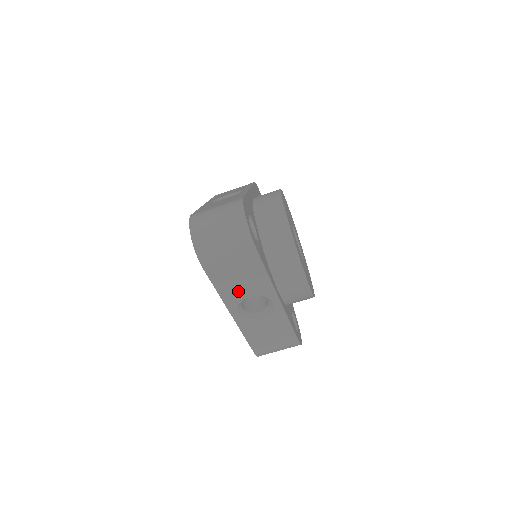
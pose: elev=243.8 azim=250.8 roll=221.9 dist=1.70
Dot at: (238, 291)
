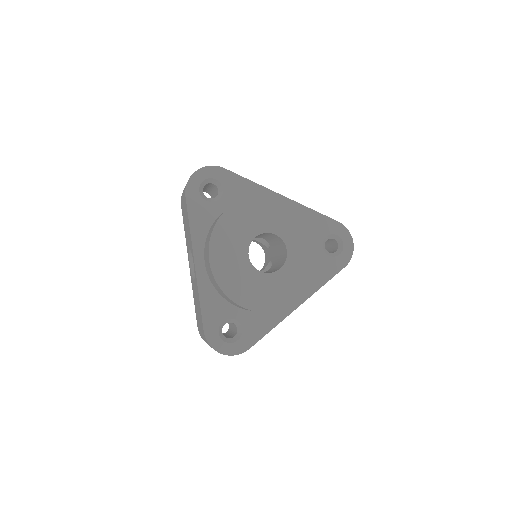
Dot at: occluded
